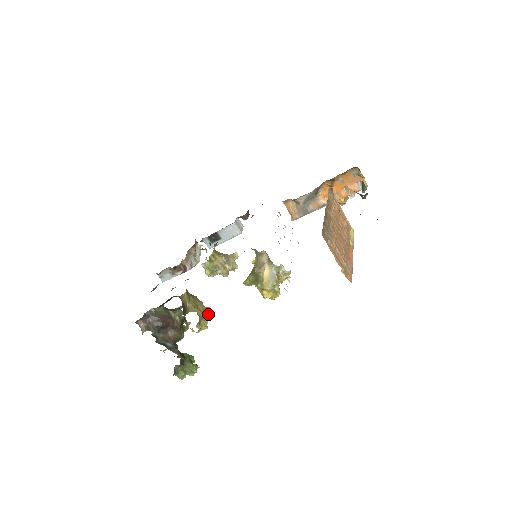
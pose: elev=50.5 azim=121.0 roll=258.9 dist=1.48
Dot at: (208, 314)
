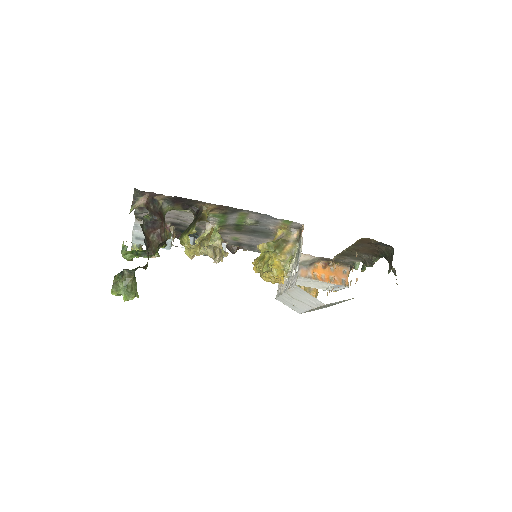
Dot at: occluded
